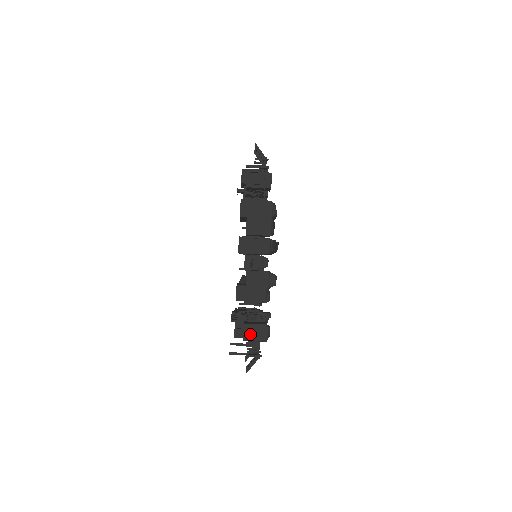
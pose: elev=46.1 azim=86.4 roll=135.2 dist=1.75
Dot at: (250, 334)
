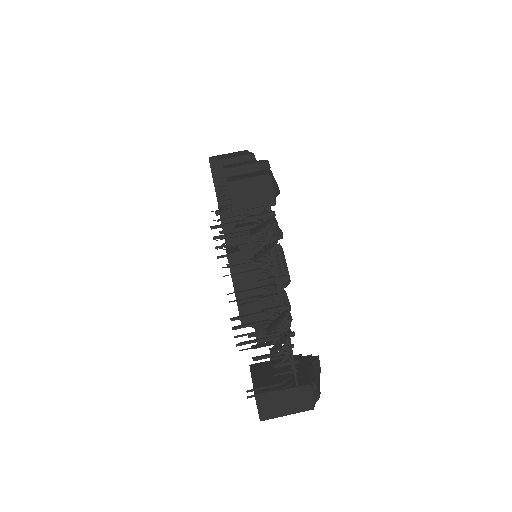
Dot at: (238, 178)
